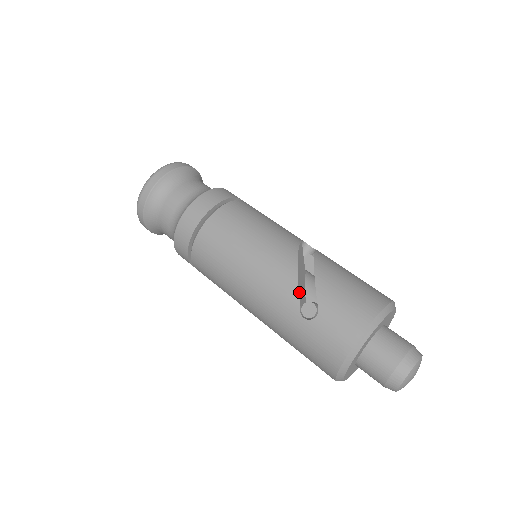
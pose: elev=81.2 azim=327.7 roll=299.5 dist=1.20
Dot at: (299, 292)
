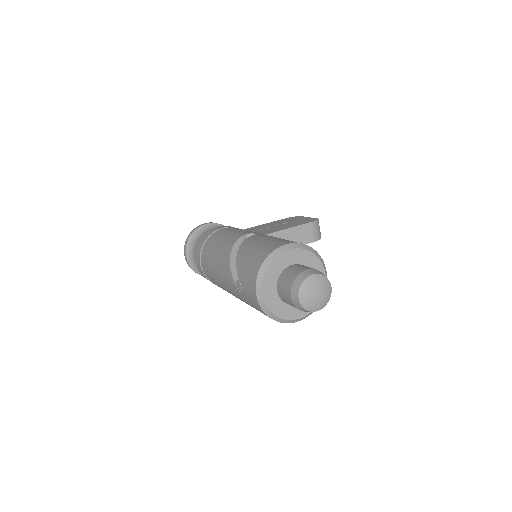
Dot at: (234, 277)
